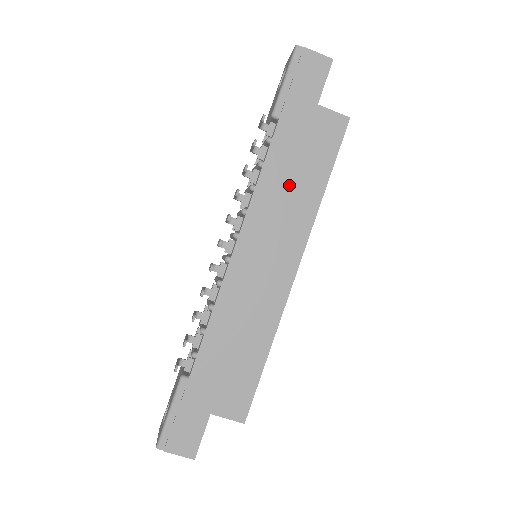
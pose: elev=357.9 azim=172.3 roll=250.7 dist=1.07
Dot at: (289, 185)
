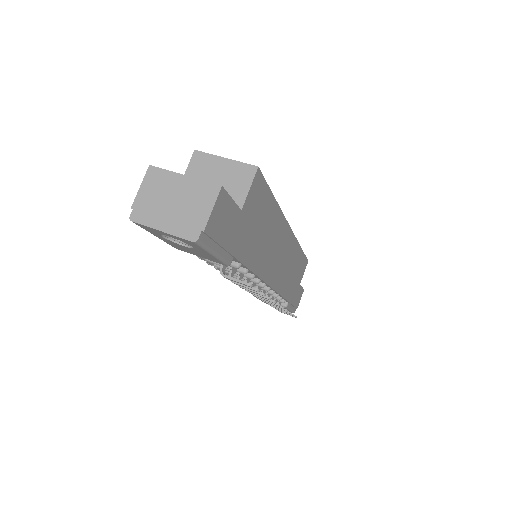
Dot at: (265, 241)
